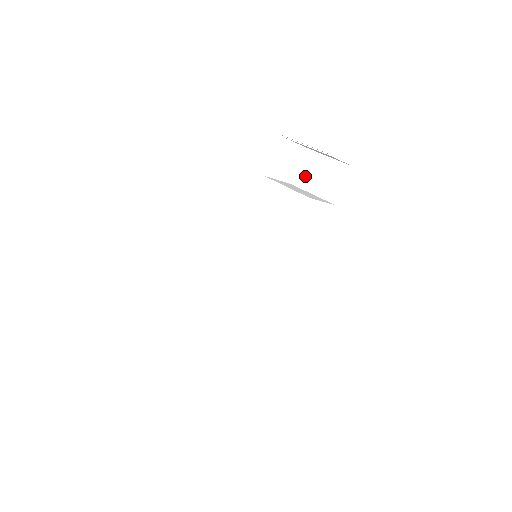
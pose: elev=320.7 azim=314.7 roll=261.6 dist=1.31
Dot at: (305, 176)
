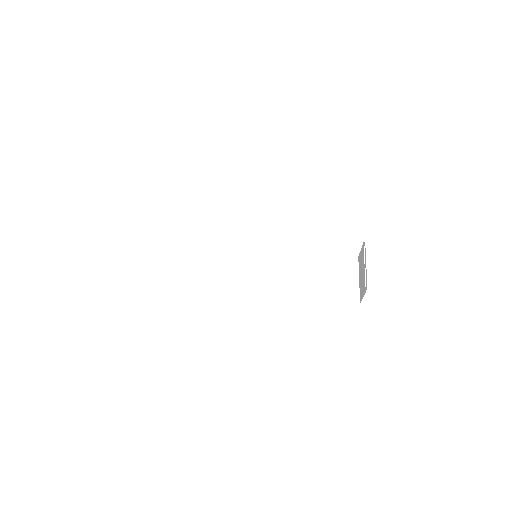
Dot at: (336, 266)
